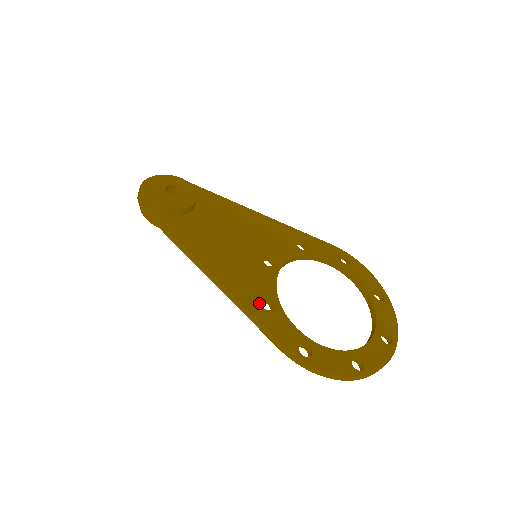
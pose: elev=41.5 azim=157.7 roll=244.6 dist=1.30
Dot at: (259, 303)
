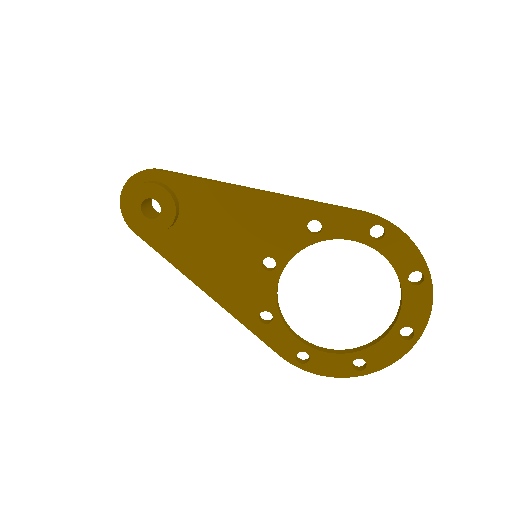
Dot at: (257, 318)
